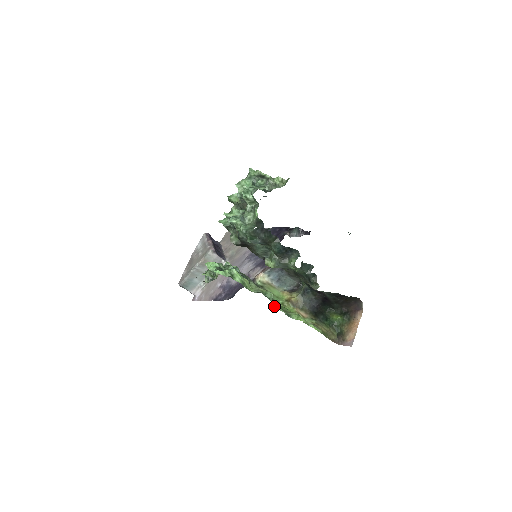
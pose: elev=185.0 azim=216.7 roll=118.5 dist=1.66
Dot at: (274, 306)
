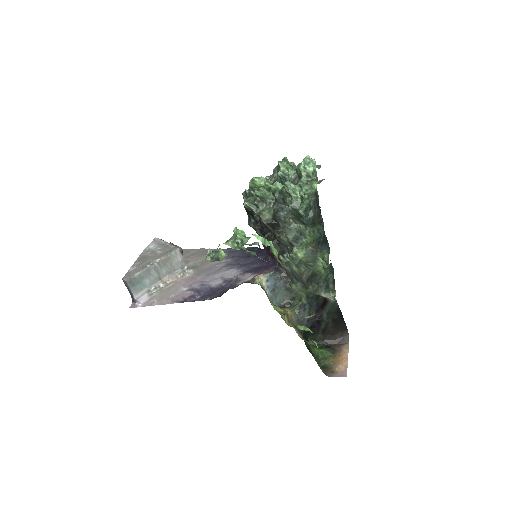
Dot at: occluded
